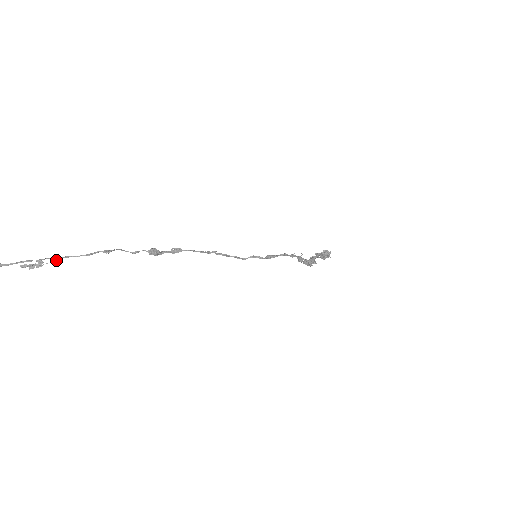
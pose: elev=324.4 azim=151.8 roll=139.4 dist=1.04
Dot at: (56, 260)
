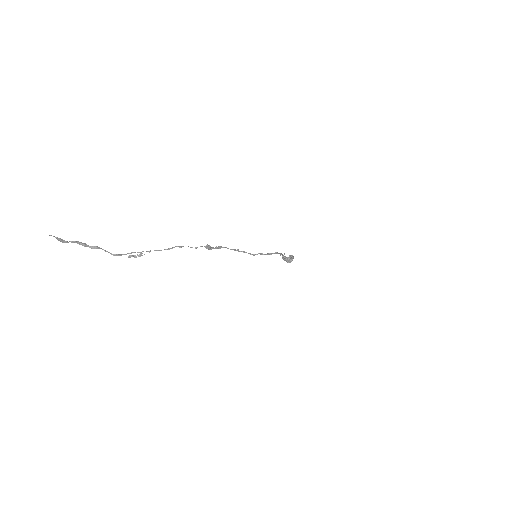
Dot at: (149, 252)
